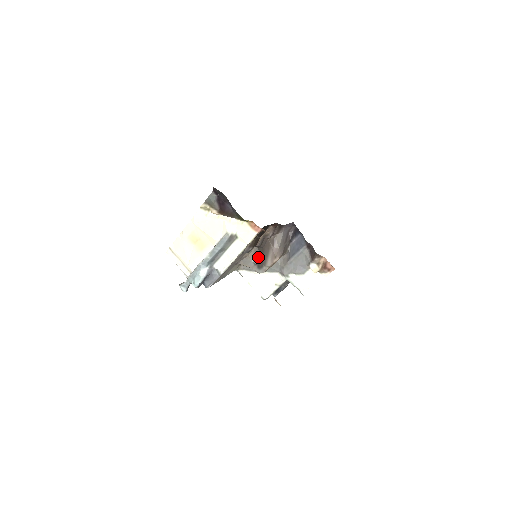
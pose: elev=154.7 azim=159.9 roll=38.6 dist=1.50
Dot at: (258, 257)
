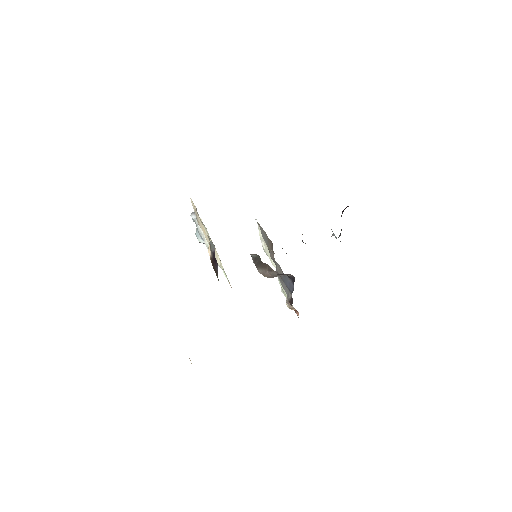
Dot at: (257, 258)
